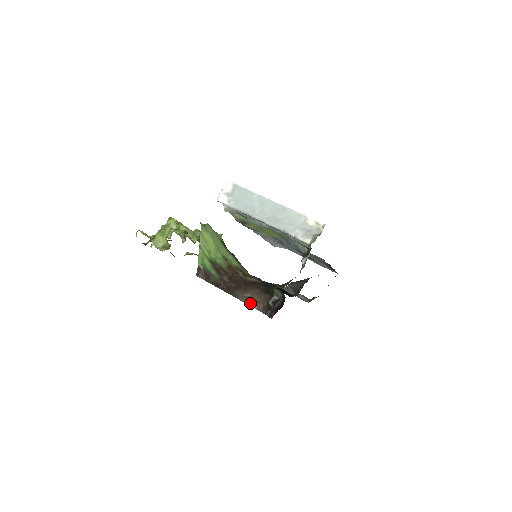
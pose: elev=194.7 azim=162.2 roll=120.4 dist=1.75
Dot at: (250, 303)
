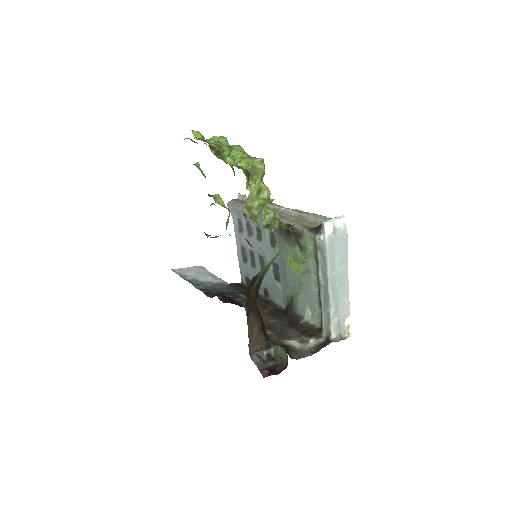
Dot at: (251, 336)
